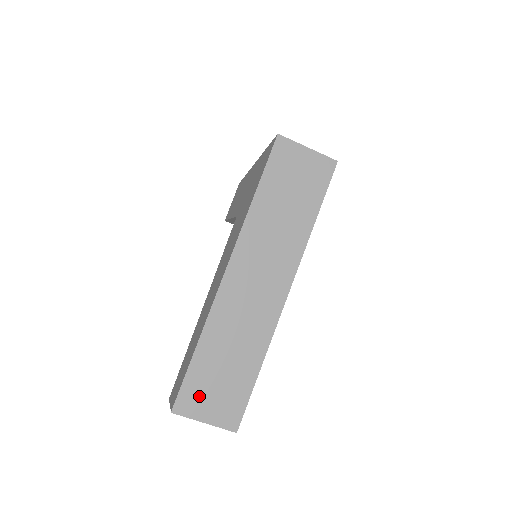
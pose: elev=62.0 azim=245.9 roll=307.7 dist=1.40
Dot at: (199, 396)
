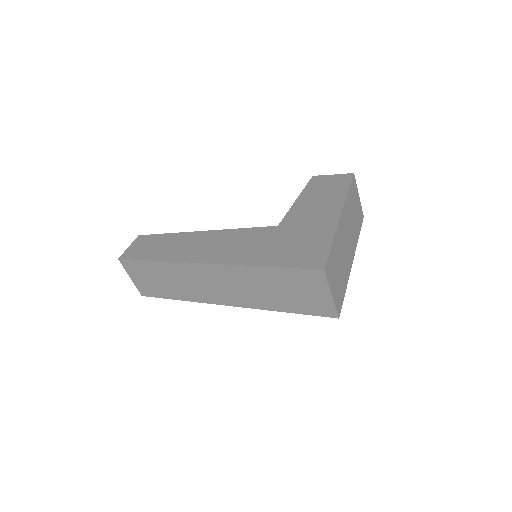
Dot at: (137, 271)
